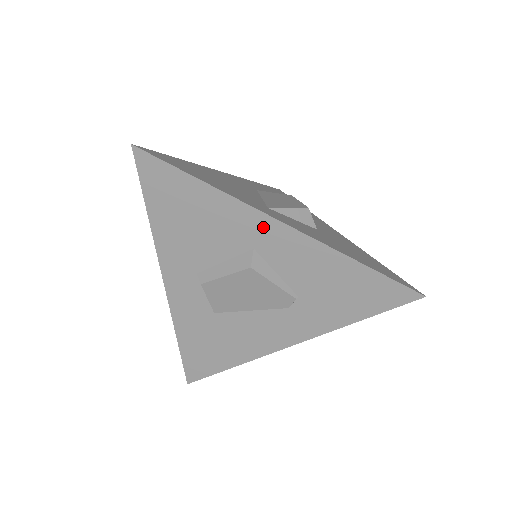
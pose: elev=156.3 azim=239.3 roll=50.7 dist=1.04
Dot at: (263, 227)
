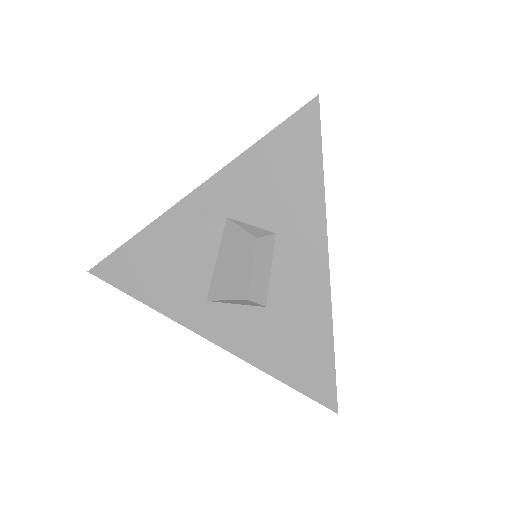
Dot at: occluded
